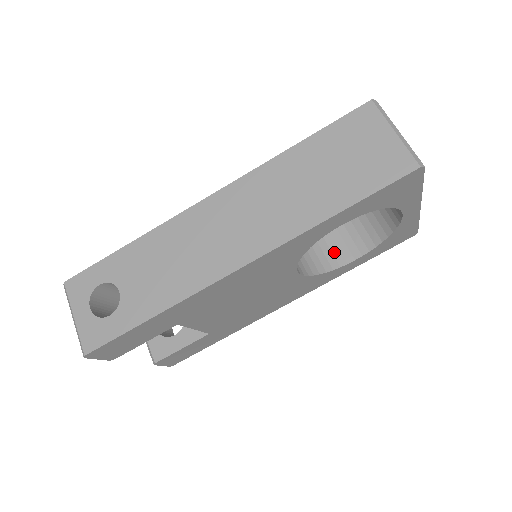
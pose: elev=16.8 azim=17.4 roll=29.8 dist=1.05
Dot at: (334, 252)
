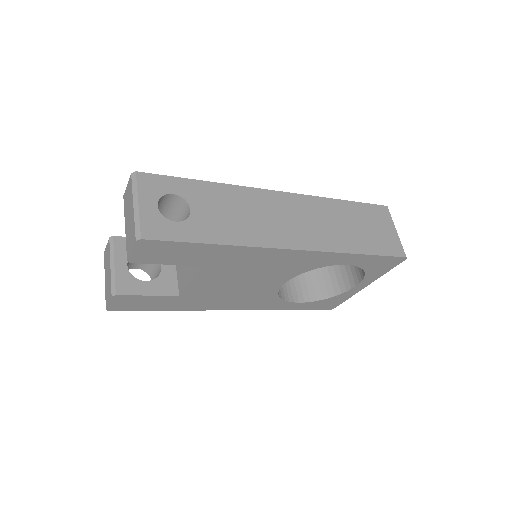
Dot at: (288, 289)
